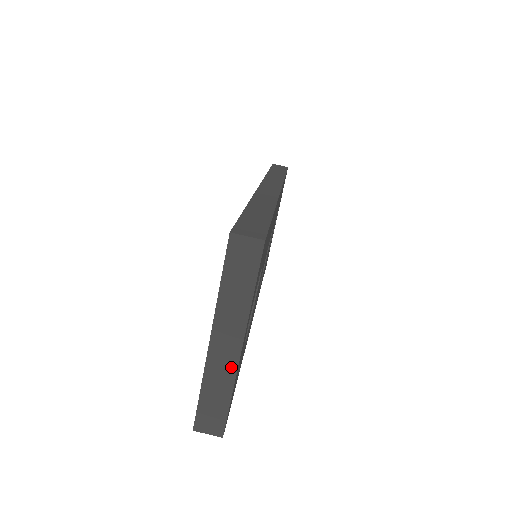
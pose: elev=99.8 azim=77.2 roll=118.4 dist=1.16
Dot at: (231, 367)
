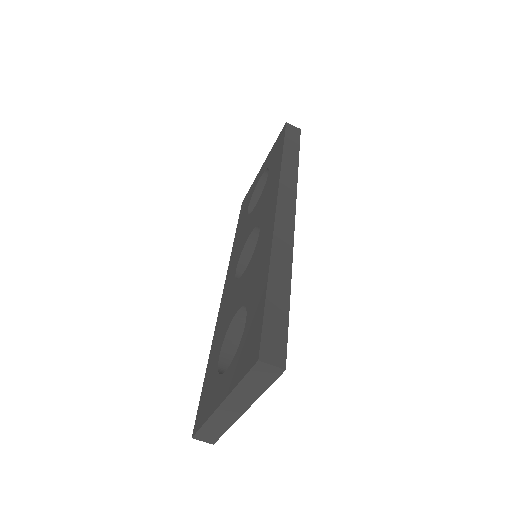
Dot at: (232, 419)
